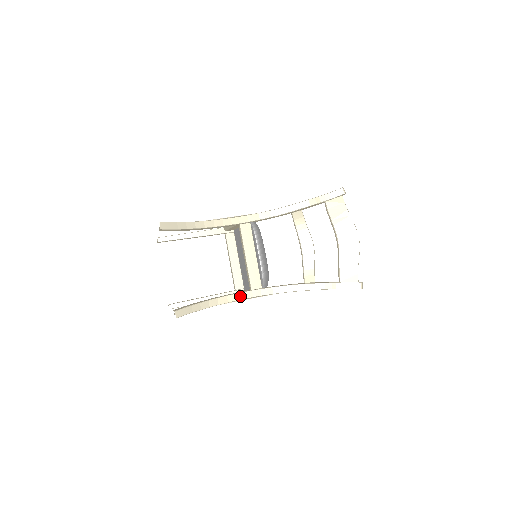
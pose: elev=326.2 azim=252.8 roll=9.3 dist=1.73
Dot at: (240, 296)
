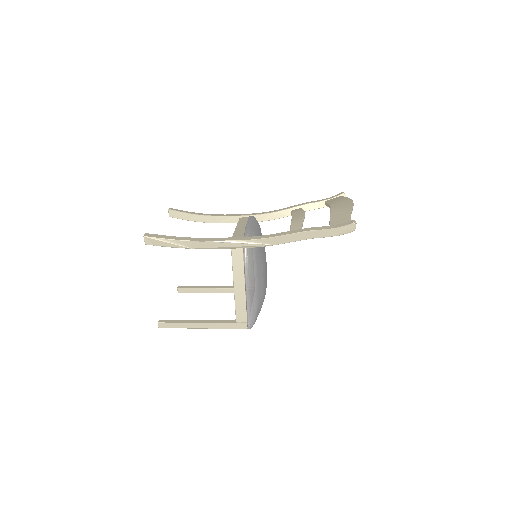
Dot at: (217, 239)
